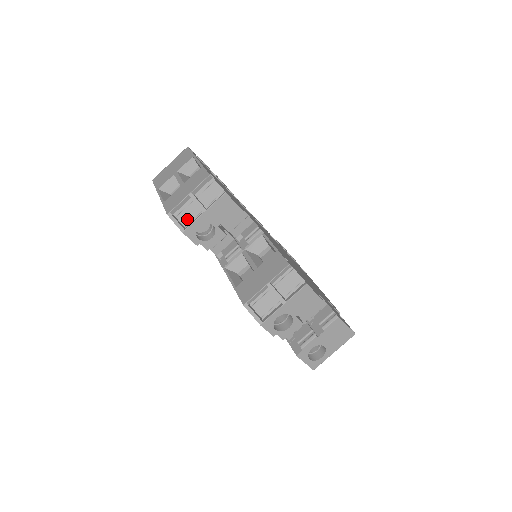
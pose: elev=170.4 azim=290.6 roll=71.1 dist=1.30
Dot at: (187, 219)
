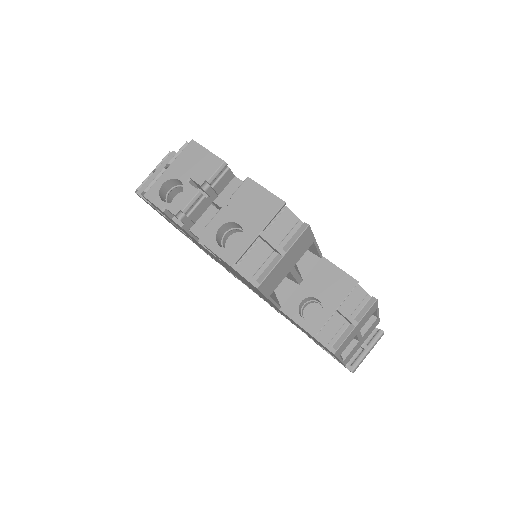
Dot at: occluded
